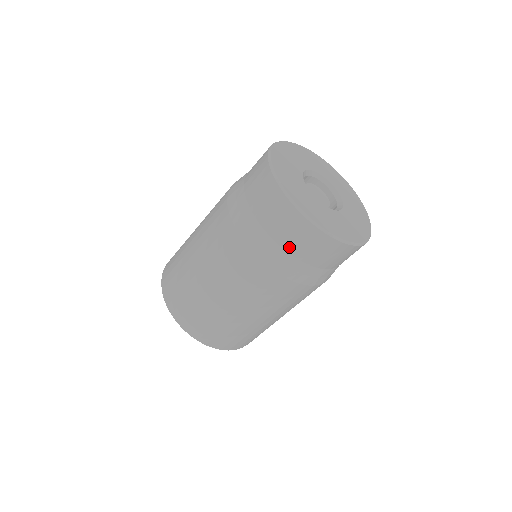
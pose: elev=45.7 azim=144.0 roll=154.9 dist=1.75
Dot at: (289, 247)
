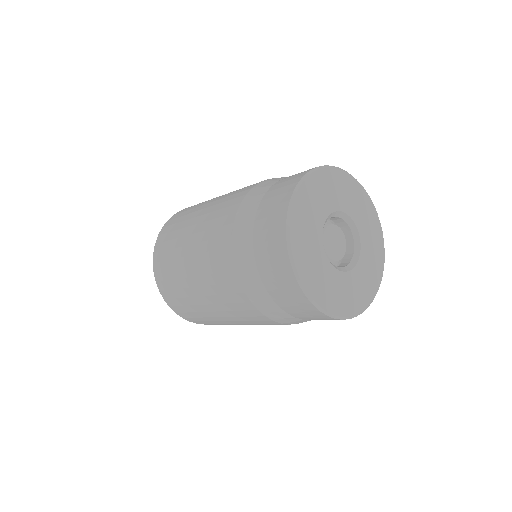
Dot at: (279, 301)
